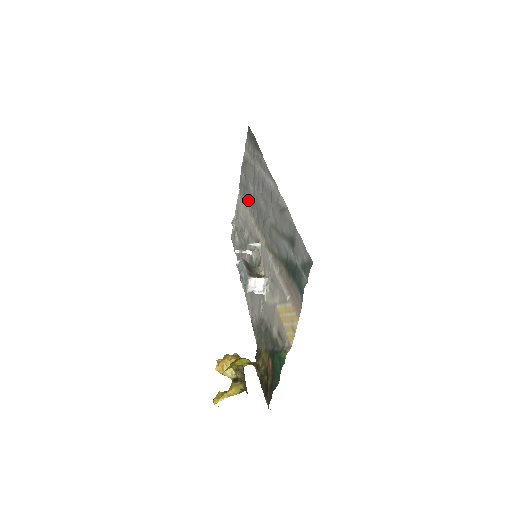
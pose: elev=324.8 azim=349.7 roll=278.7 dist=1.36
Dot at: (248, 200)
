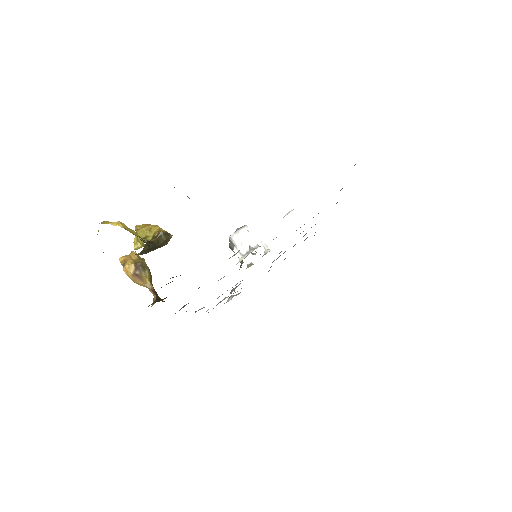
Dot at: occluded
